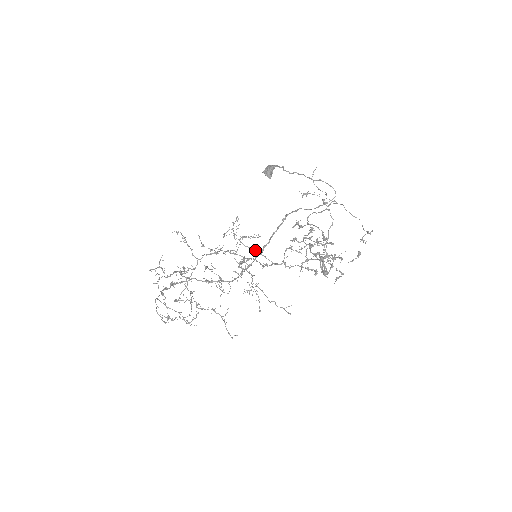
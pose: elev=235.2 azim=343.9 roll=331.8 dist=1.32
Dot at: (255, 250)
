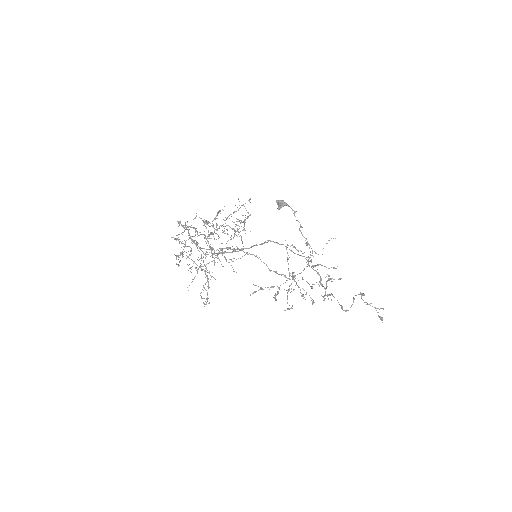
Dot at: (288, 259)
